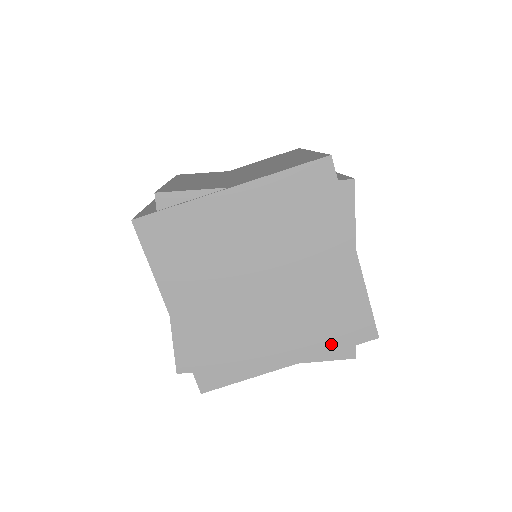
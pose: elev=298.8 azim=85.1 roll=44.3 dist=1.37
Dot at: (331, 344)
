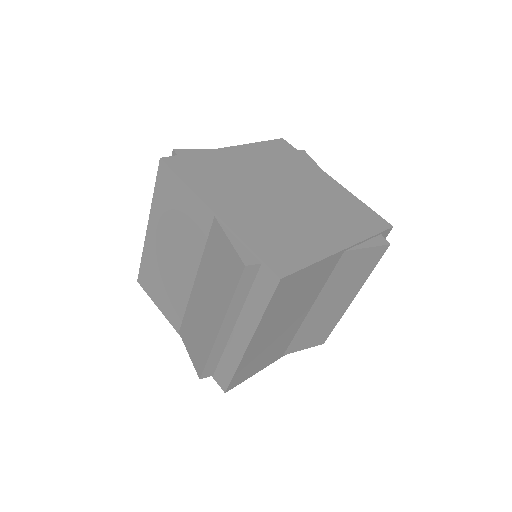
Dot at: (363, 232)
